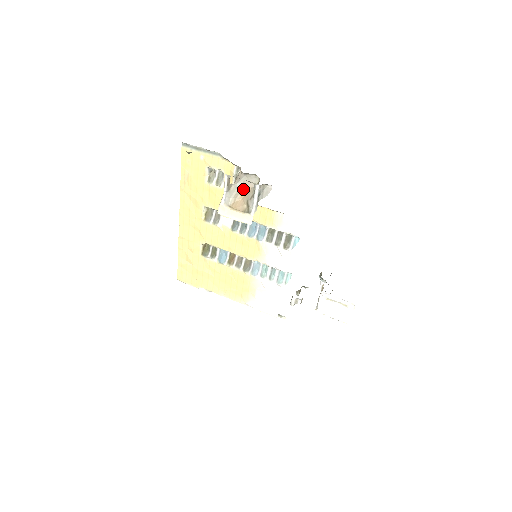
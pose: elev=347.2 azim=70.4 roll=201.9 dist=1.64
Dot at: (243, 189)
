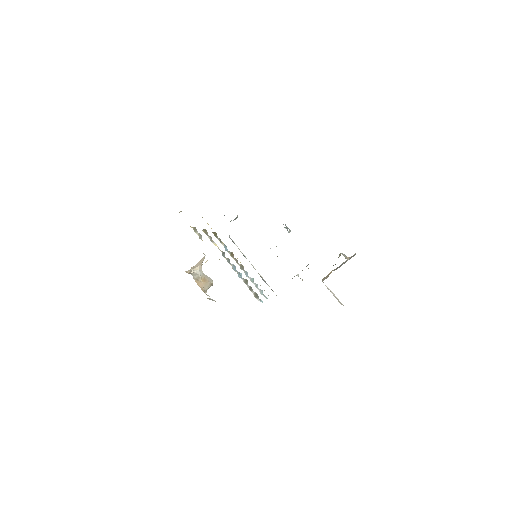
Dot at: (203, 277)
